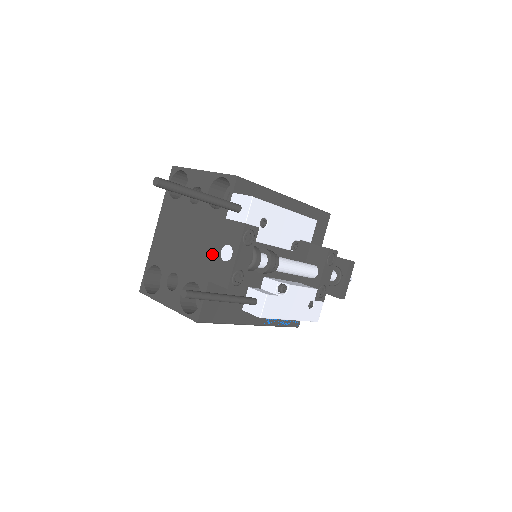
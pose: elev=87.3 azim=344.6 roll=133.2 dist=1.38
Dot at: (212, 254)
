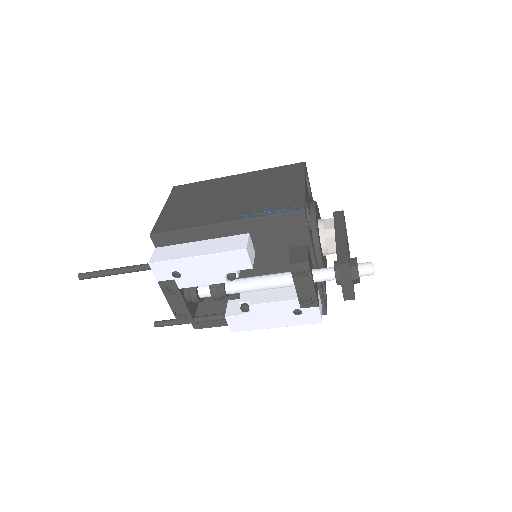
Dot at: occluded
